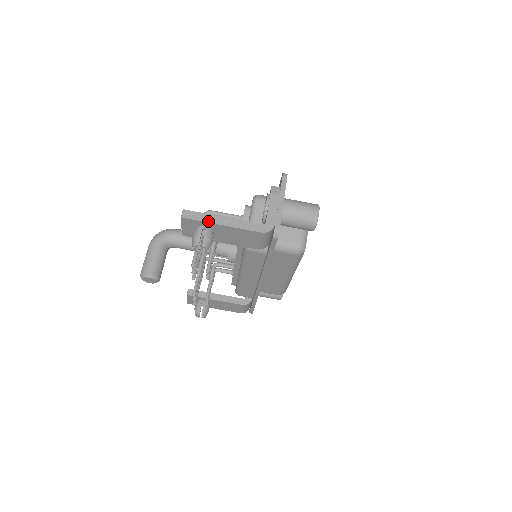
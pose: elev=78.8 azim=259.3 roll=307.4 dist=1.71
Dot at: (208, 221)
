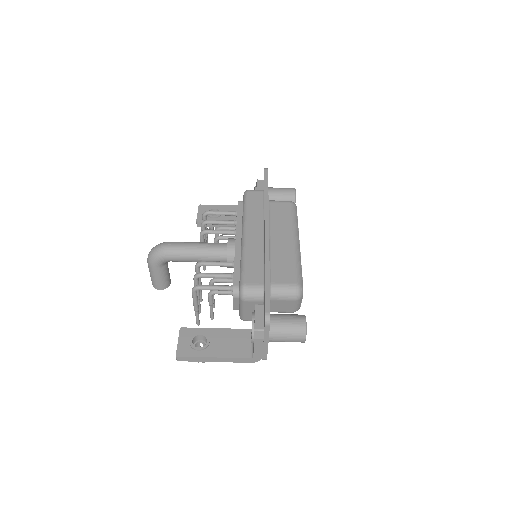
Dot at: (201, 361)
